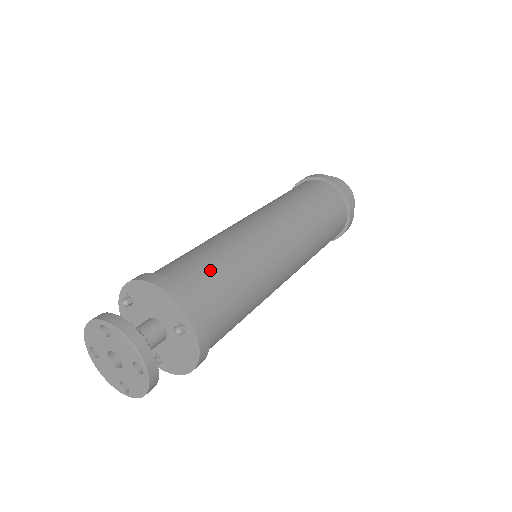
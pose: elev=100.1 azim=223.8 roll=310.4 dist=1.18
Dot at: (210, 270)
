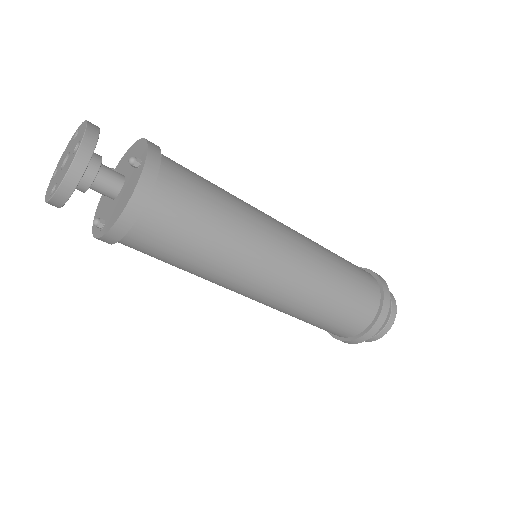
Dot at: (195, 173)
